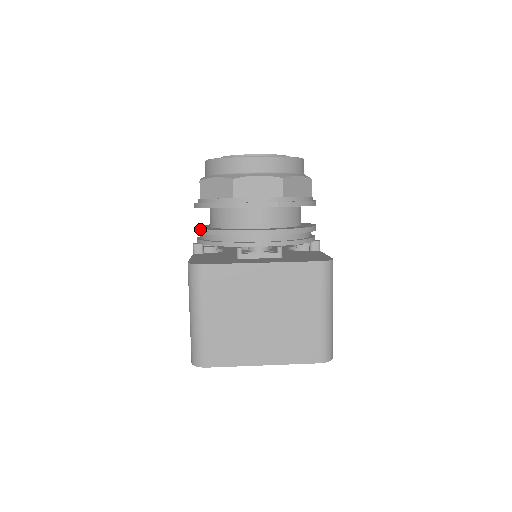
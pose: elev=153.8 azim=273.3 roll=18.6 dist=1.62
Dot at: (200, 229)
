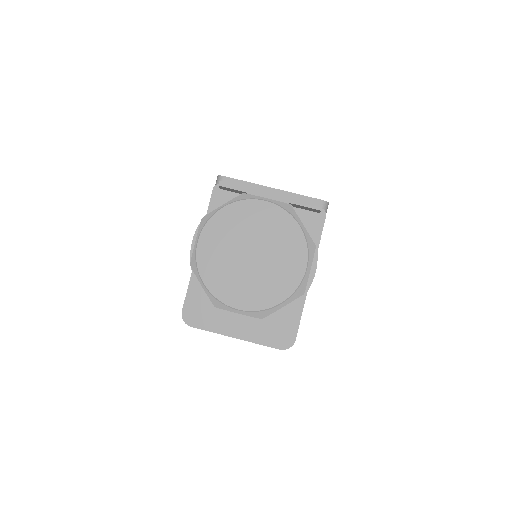
Dot at: occluded
